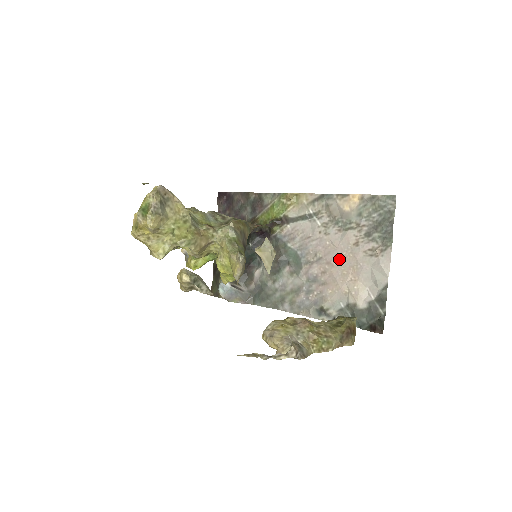
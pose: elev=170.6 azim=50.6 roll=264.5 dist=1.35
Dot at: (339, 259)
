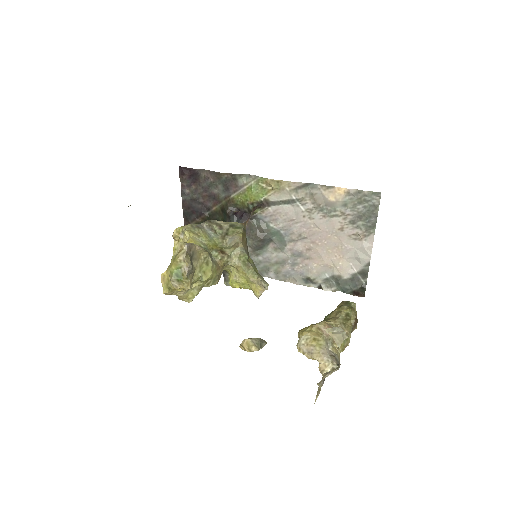
Dot at: (324, 240)
